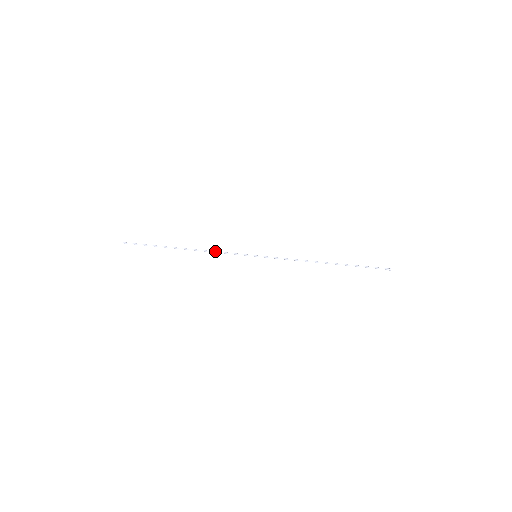
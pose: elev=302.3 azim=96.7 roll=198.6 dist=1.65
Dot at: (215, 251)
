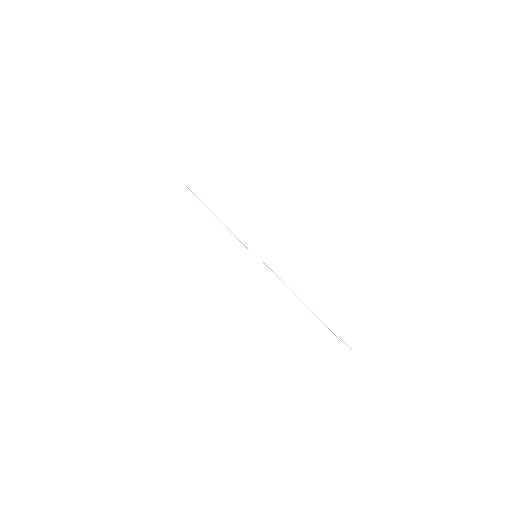
Dot at: occluded
